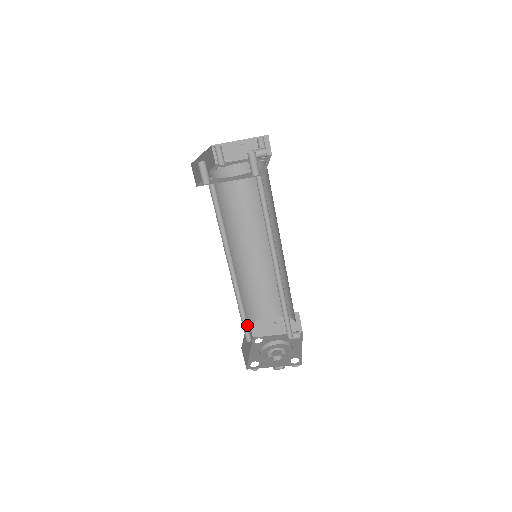
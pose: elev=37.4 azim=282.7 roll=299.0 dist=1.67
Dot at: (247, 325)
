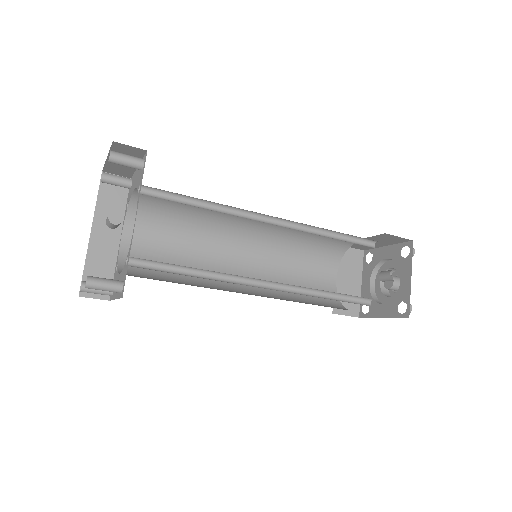
Dot at: (318, 298)
